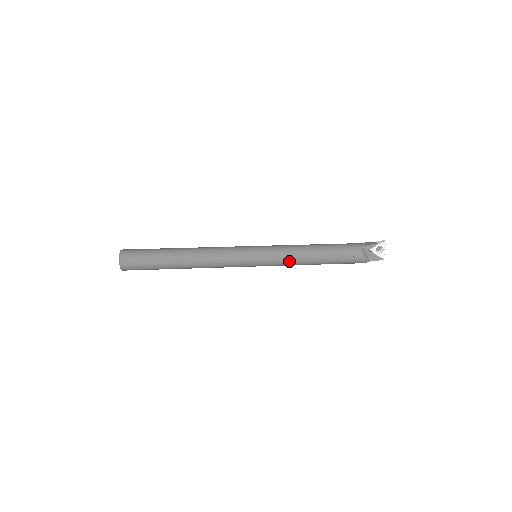
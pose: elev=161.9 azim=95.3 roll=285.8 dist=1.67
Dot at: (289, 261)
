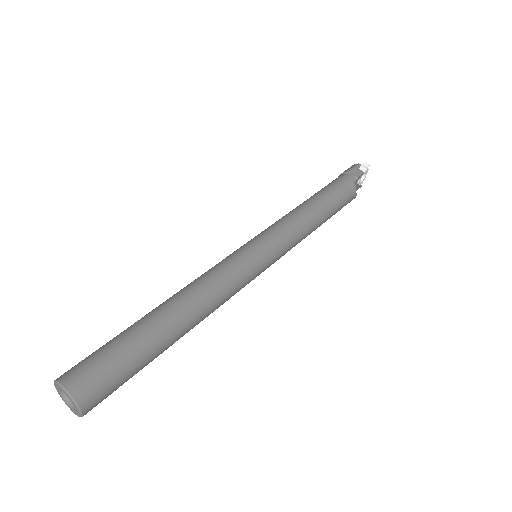
Dot at: occluded
